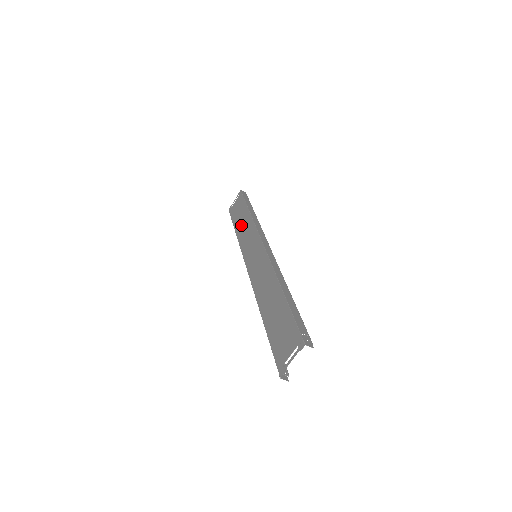
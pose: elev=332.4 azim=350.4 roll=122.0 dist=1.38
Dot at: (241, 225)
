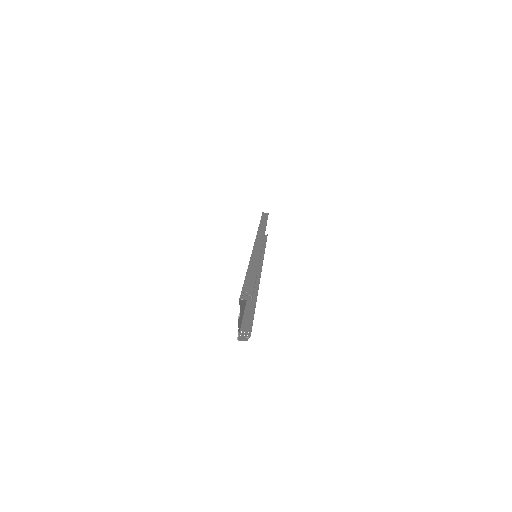
Dot at: occluded
